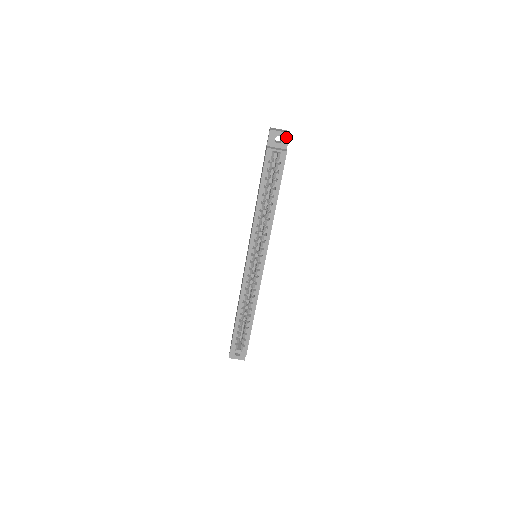
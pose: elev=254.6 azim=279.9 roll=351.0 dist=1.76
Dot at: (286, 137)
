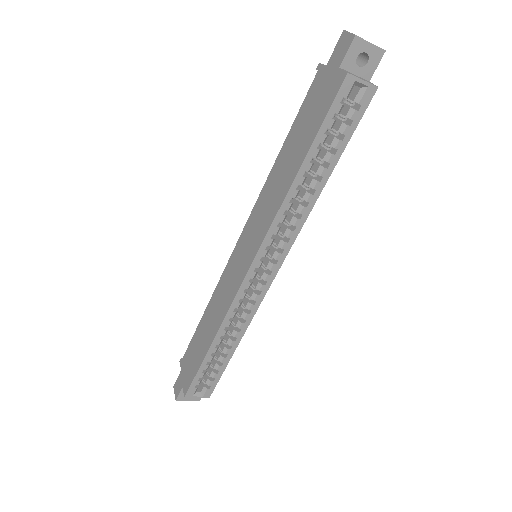
Dot at: (377, 57)
